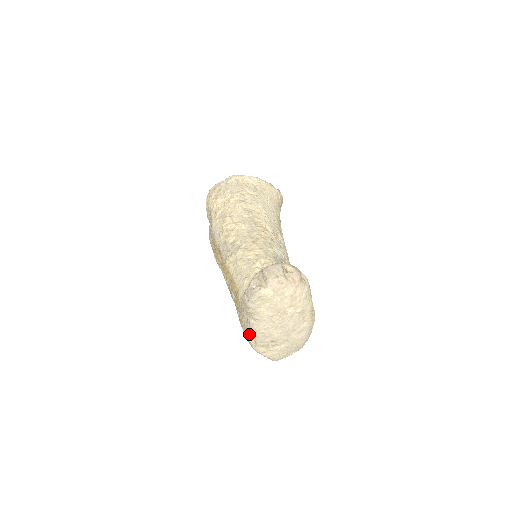
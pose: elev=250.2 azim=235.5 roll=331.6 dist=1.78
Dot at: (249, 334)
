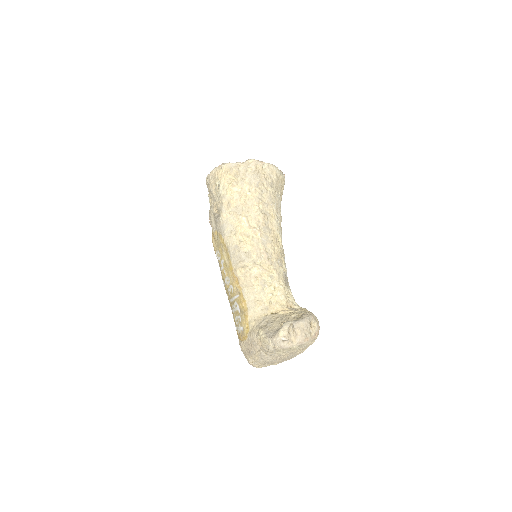
Dot at: (252, 356)
